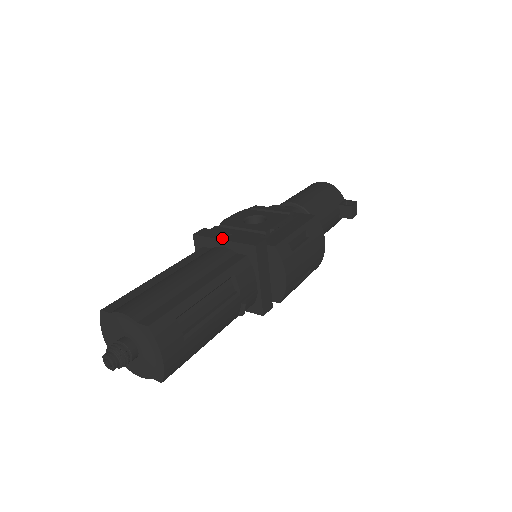
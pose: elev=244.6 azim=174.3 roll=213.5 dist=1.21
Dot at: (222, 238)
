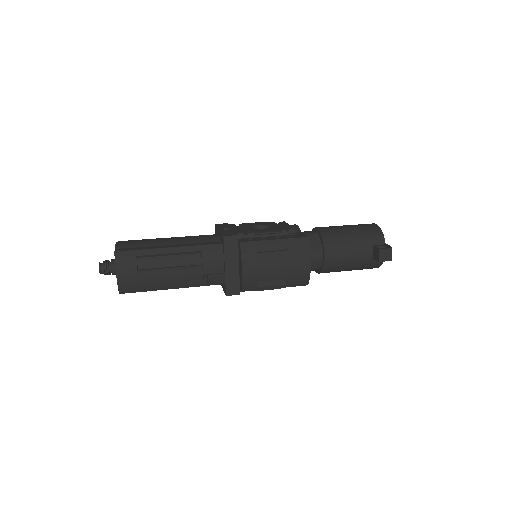
Dot at: (221, 229)
